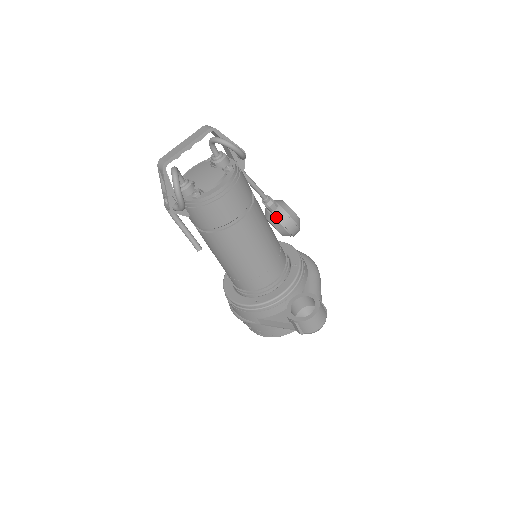
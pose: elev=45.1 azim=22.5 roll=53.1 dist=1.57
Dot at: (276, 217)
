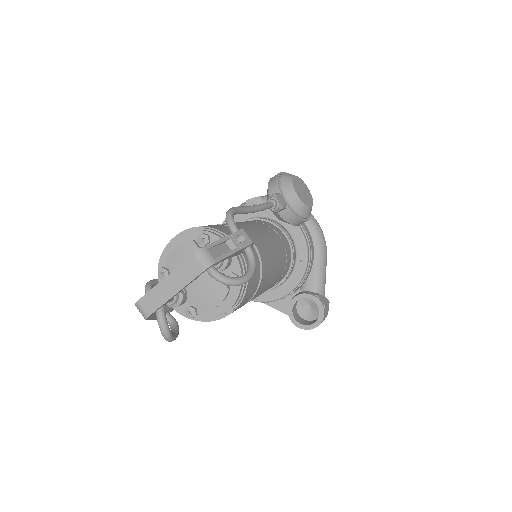
Dot at: (283, 219)
